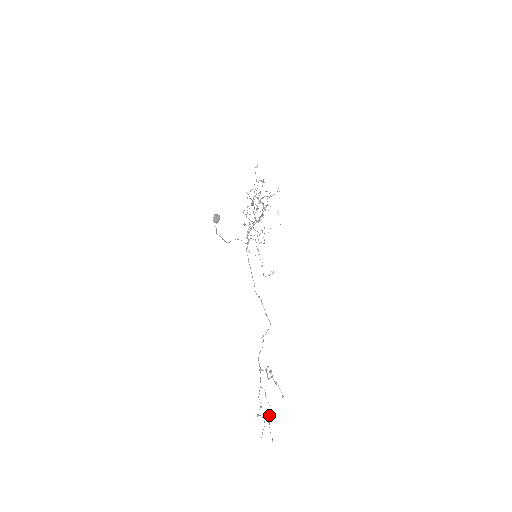
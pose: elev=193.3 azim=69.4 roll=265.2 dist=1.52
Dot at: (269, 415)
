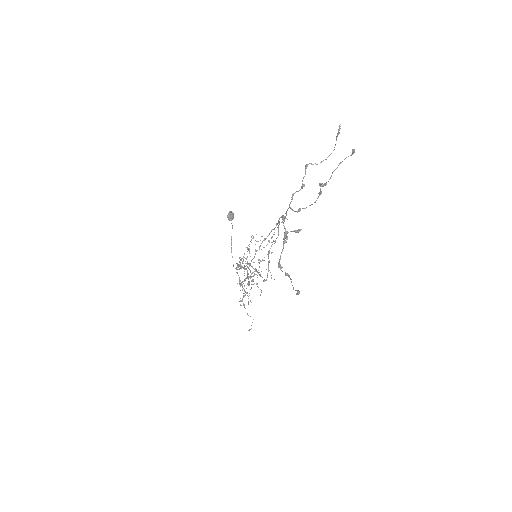
Dot at: (319, 192)
